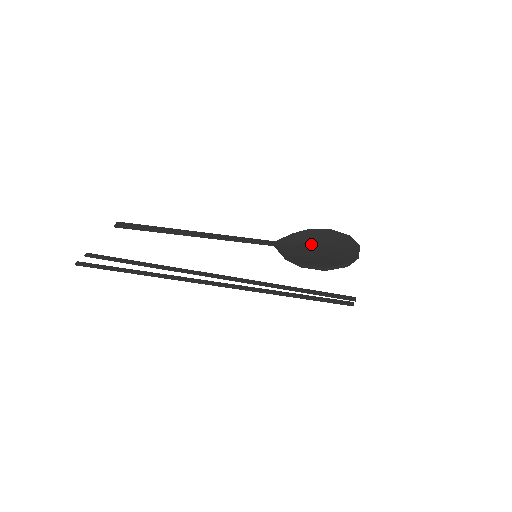
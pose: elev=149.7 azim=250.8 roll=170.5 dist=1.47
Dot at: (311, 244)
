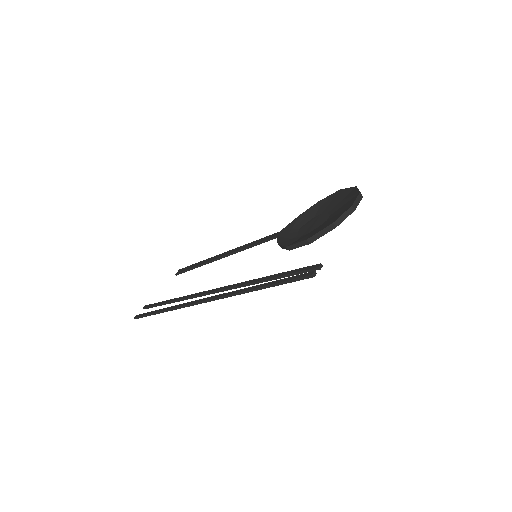
Dot at: (316, 218)
